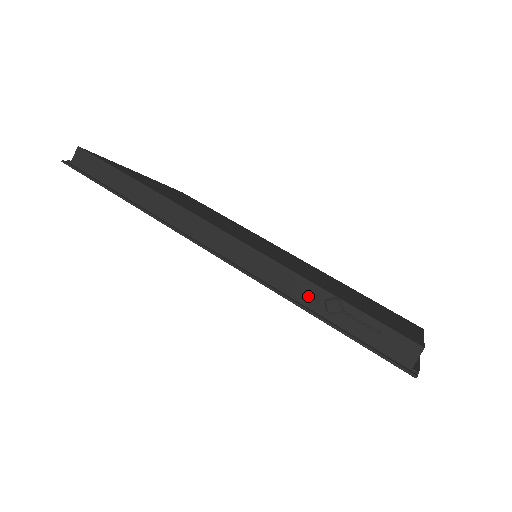
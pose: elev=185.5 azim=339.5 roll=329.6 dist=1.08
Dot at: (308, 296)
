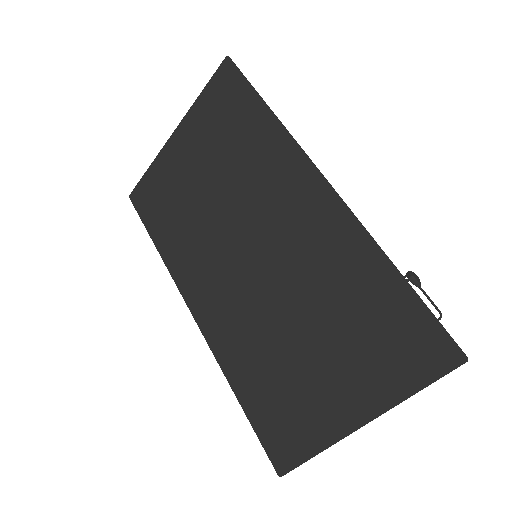
Dot at: occluded
